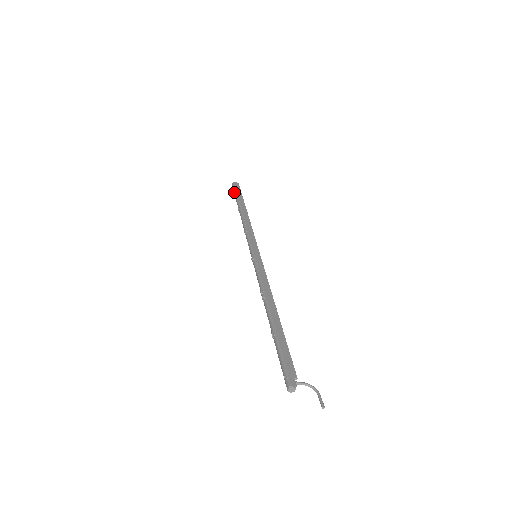
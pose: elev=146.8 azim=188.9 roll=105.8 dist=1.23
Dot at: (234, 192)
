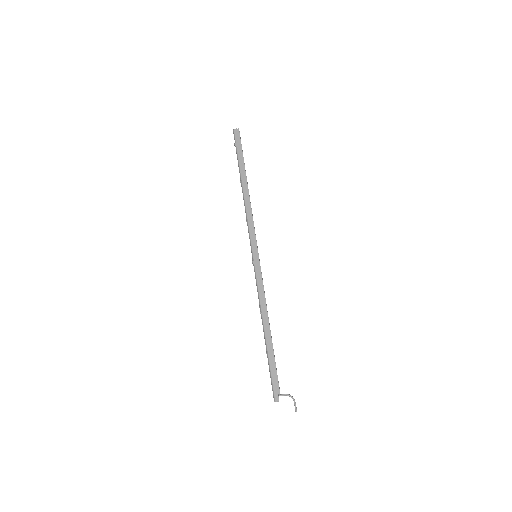
Dot at: occluded
